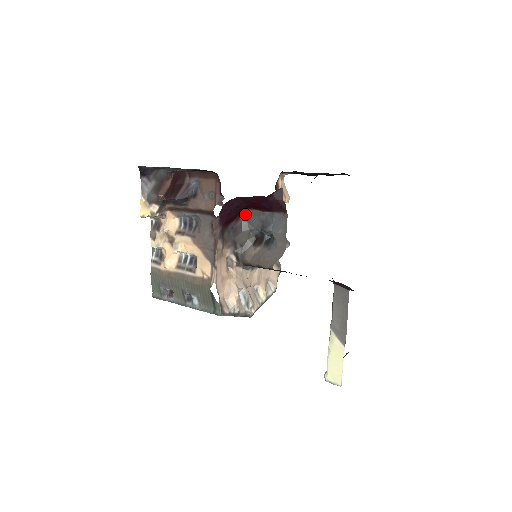
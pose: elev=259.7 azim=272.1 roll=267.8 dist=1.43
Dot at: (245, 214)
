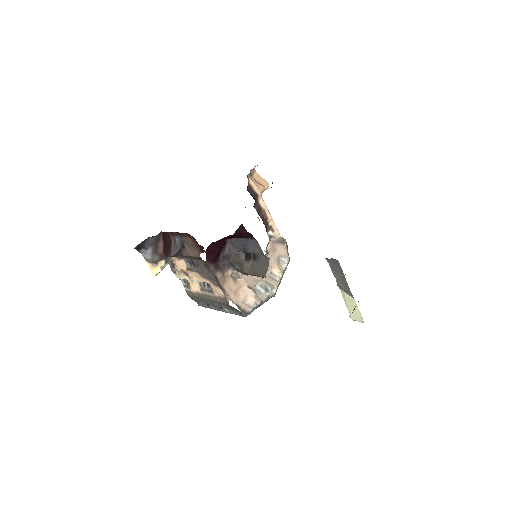
Dot at: (228, 241)
